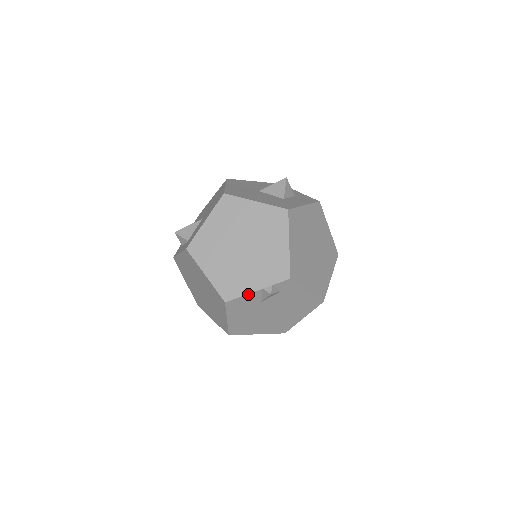
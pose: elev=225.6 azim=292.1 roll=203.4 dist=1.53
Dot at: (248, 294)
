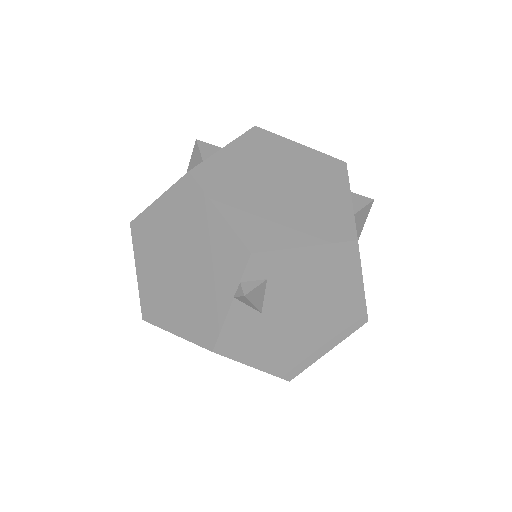
Dot at: (226, 319)
